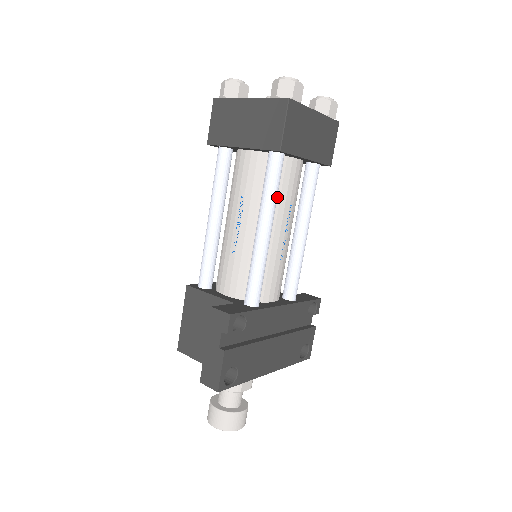
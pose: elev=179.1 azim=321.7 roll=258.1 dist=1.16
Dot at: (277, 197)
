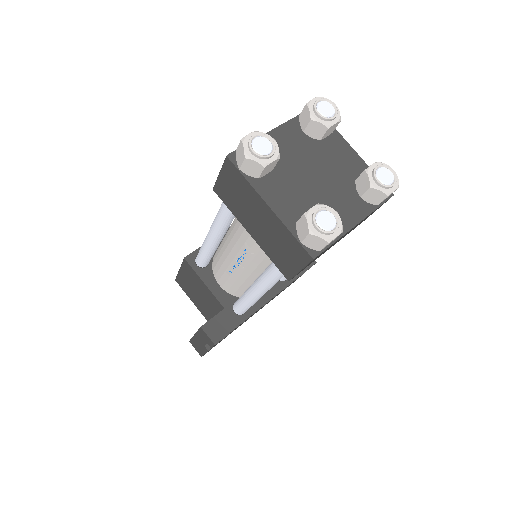
Dot at: occluded
